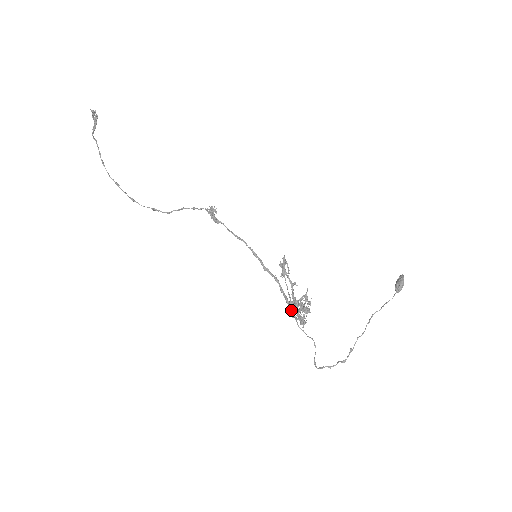
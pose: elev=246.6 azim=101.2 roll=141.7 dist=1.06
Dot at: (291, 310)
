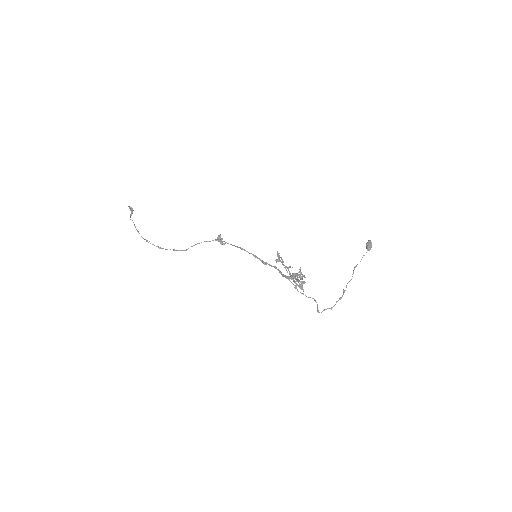
Dot at: occluded
